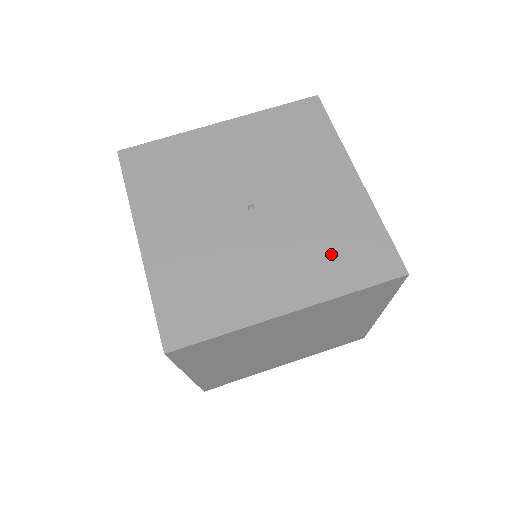
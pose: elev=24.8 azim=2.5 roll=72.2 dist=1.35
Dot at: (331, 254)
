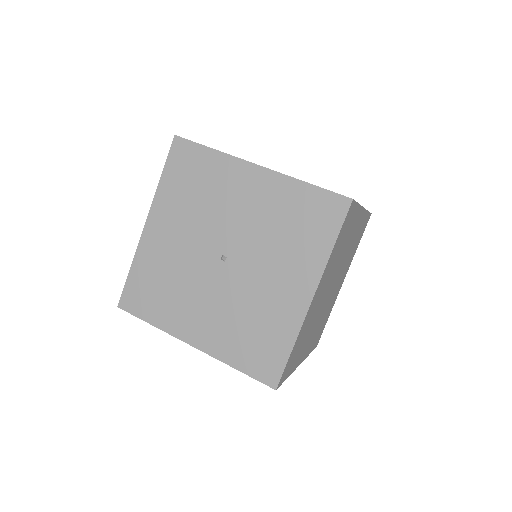
Dot at: (243, 335)
